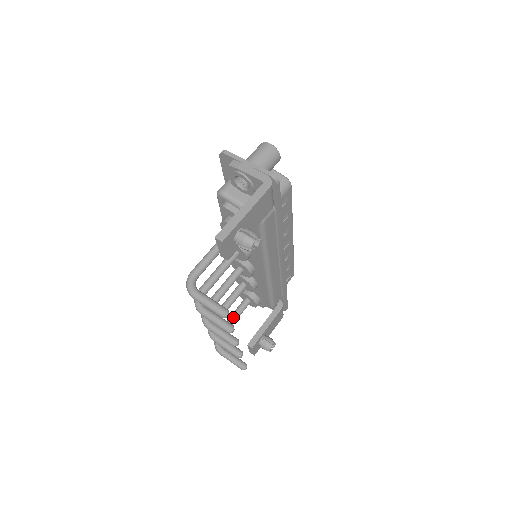
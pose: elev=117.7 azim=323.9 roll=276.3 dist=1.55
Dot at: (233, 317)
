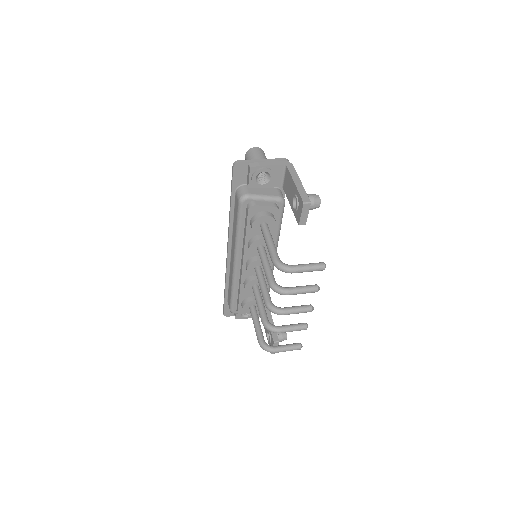
Dot at: (258, 323)
